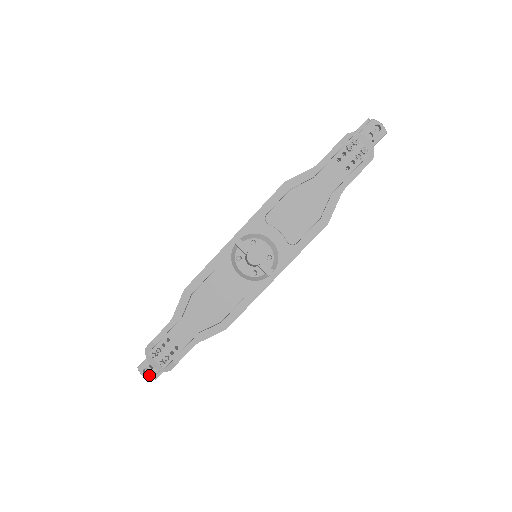
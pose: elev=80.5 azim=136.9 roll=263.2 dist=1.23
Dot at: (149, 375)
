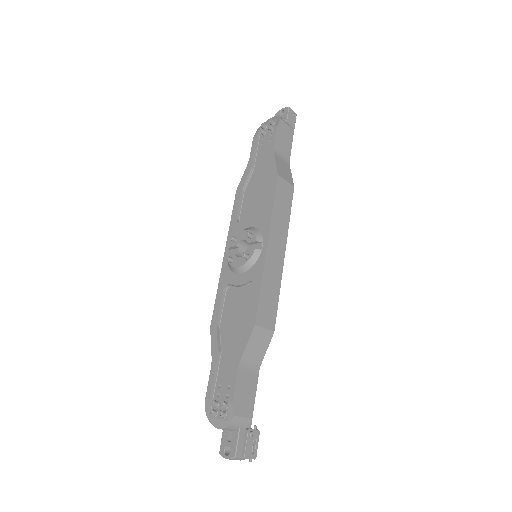
Dot at: (231, 452)
